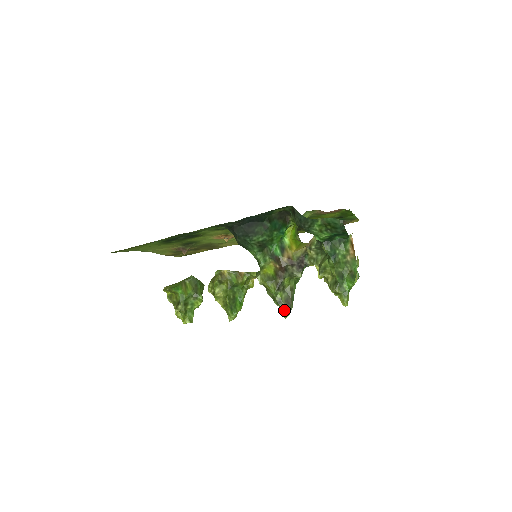
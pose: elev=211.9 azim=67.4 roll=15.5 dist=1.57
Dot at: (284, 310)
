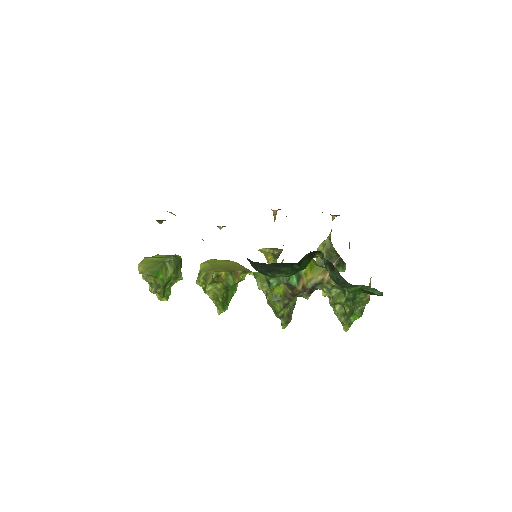
Dot at: (284, 323)
